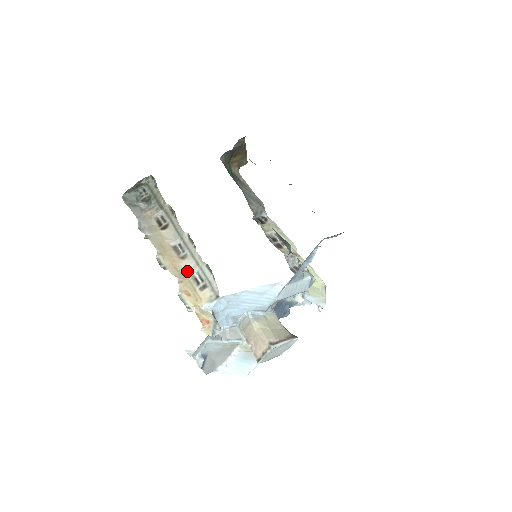
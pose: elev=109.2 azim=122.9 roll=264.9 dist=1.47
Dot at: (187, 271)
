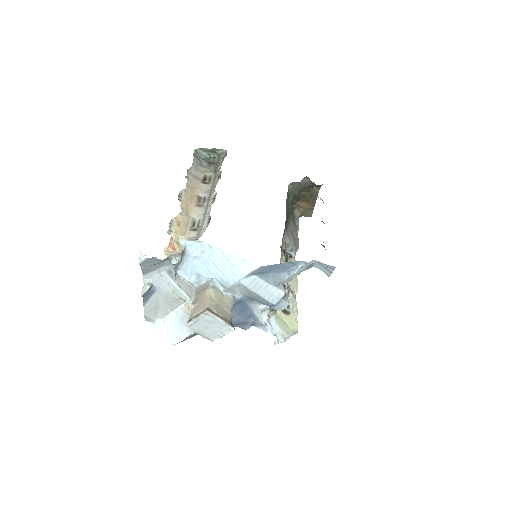
Dot at: (193, 214)
